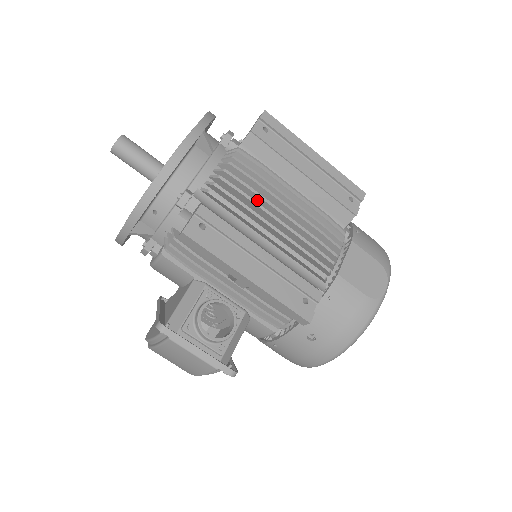
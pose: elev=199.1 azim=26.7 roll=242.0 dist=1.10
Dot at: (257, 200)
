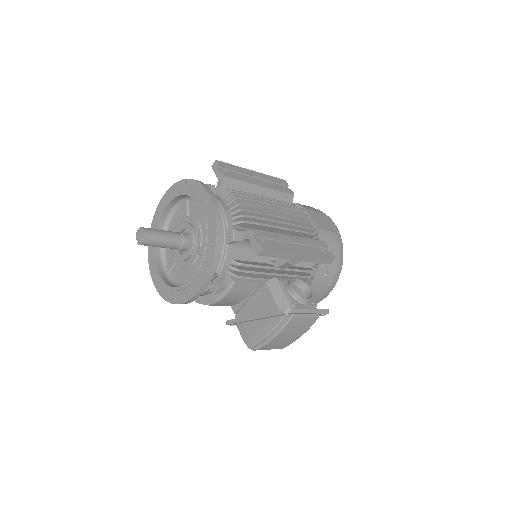
Dot at: occluded
